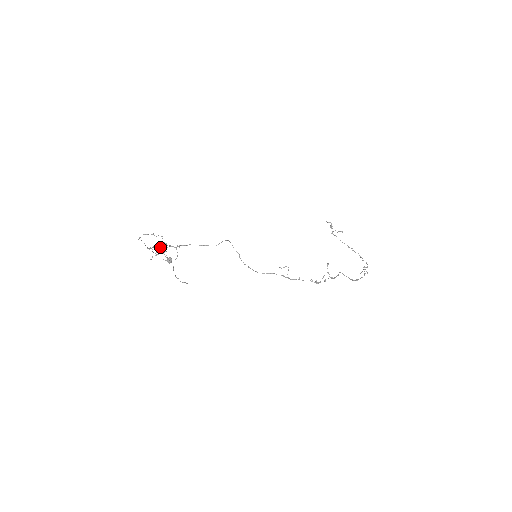
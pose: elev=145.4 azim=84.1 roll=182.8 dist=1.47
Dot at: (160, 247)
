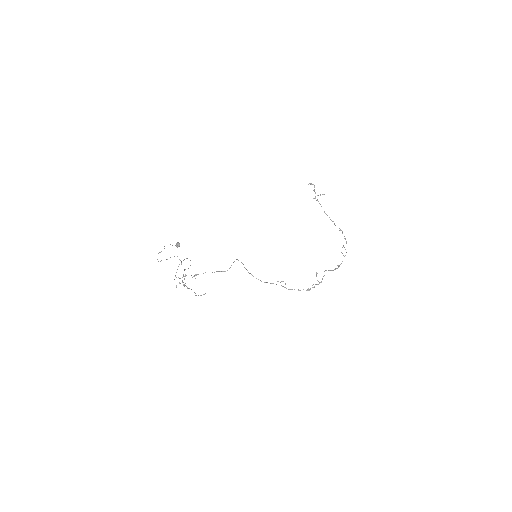
Dot at: occluded
